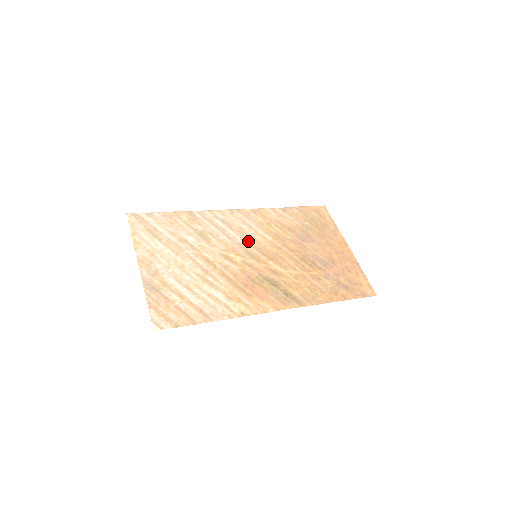
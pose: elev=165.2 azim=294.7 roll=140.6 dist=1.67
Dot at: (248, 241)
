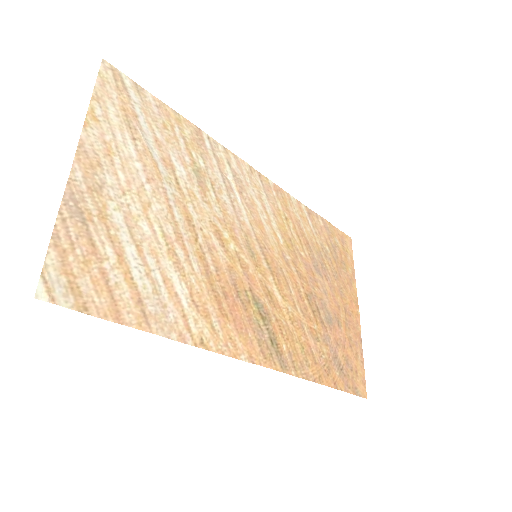
Dot at: (255, 227)
